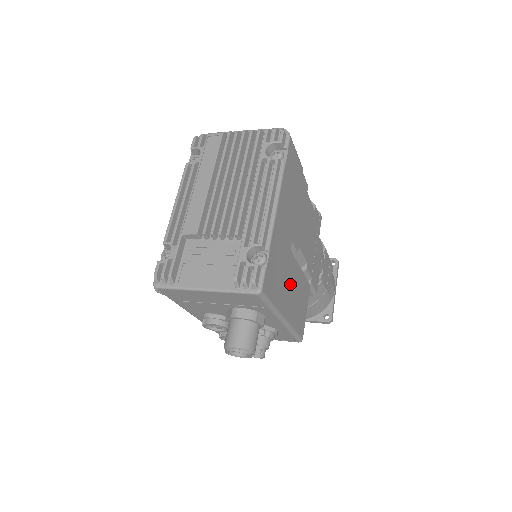
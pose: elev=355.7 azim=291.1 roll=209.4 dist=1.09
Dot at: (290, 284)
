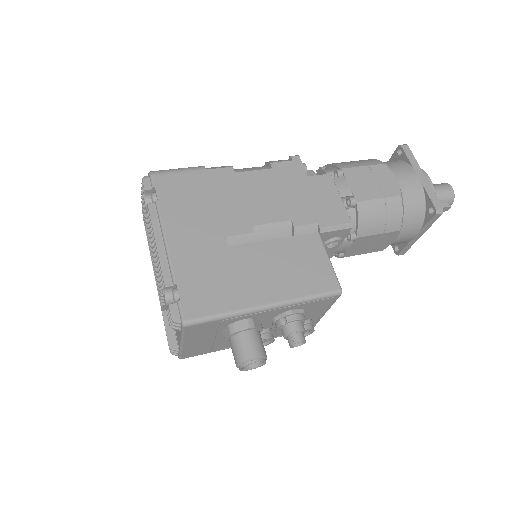
Dot at: (254, 271)
